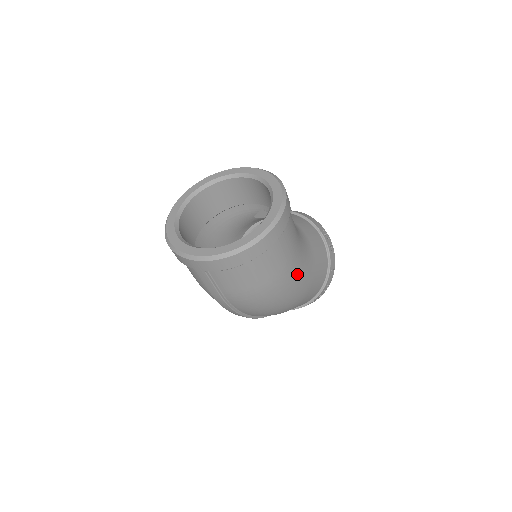
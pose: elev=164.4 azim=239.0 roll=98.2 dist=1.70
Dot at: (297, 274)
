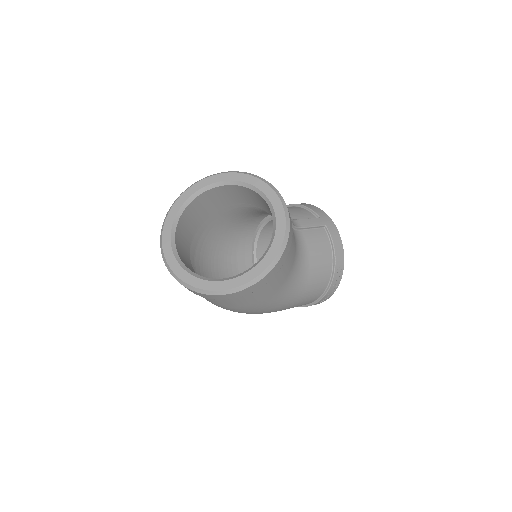
Dot at: (268, 307)
